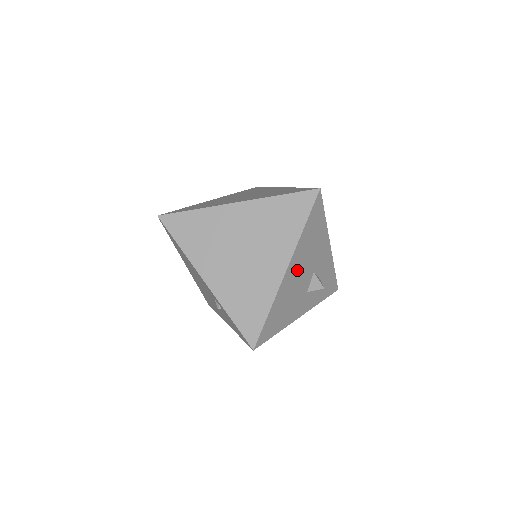
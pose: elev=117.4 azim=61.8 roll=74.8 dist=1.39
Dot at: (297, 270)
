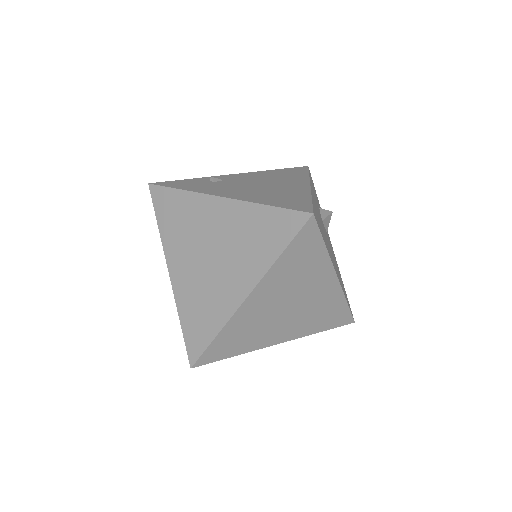
Dot at: occluded
